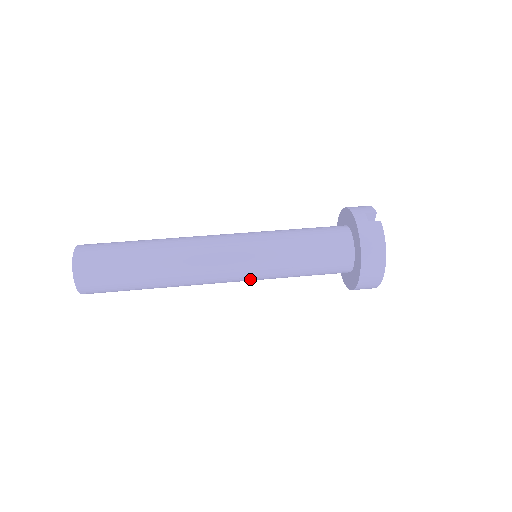
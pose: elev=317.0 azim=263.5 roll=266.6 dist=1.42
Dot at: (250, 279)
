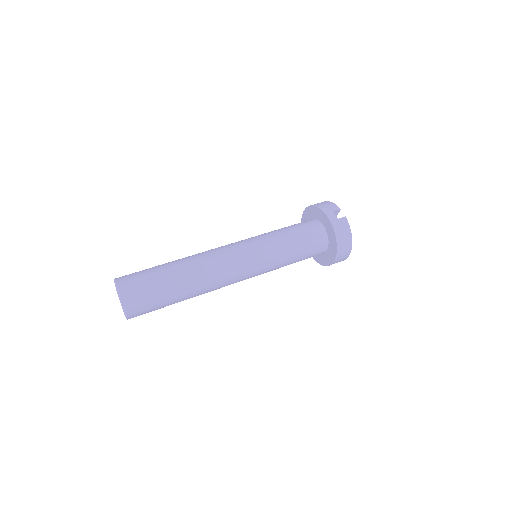
Dot at: occluded
